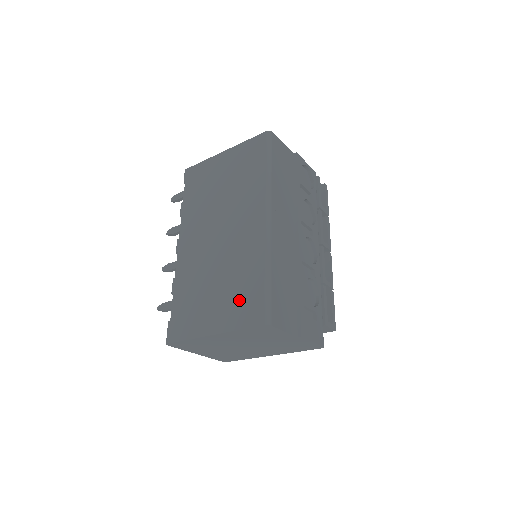
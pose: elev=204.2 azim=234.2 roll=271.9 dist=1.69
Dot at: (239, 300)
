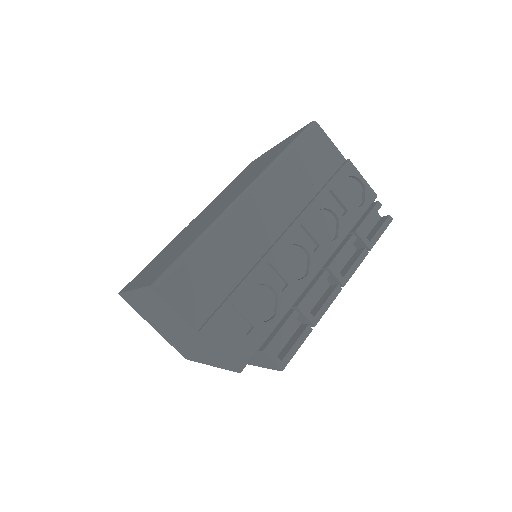
Dot at: (165, 262)
